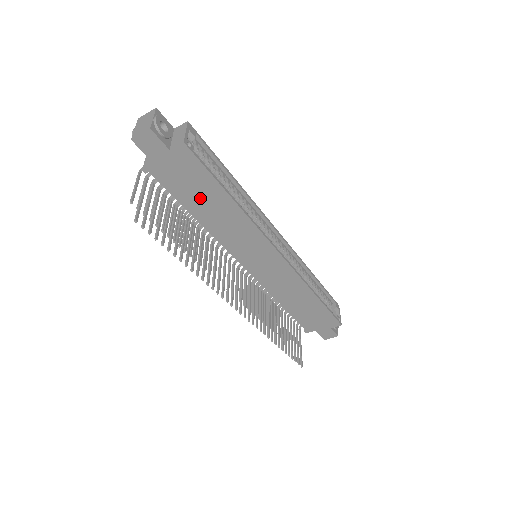
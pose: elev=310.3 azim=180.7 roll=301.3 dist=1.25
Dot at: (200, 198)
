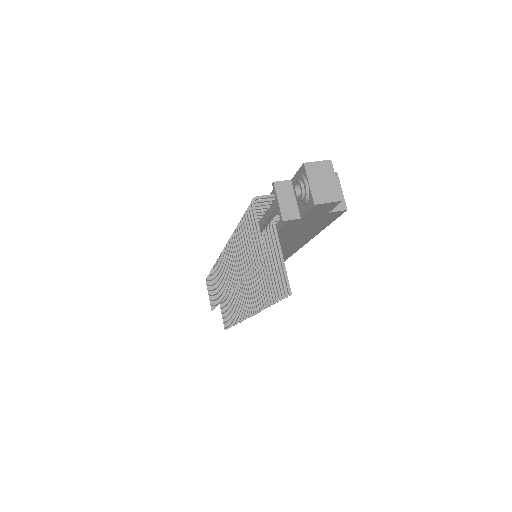
Dot at: (292, 236)
